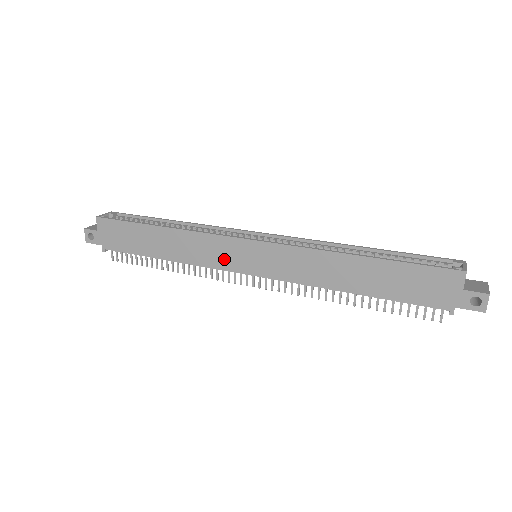
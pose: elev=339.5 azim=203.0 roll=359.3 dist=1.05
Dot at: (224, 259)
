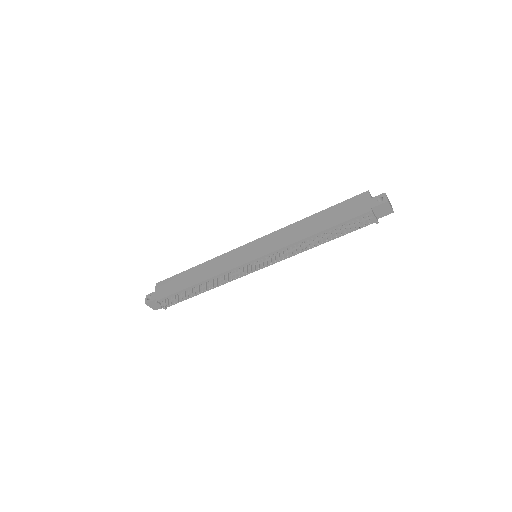
Dot at: (235, 261)
